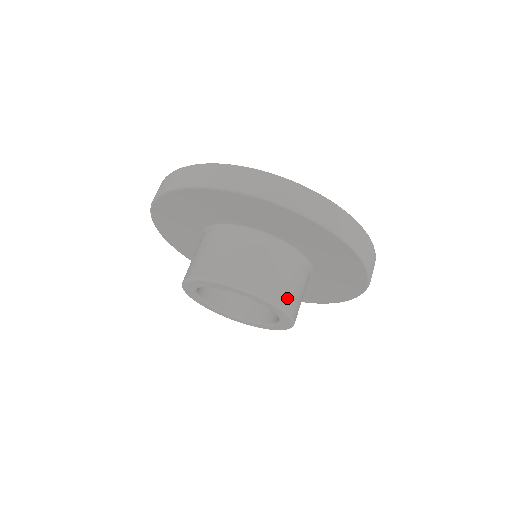
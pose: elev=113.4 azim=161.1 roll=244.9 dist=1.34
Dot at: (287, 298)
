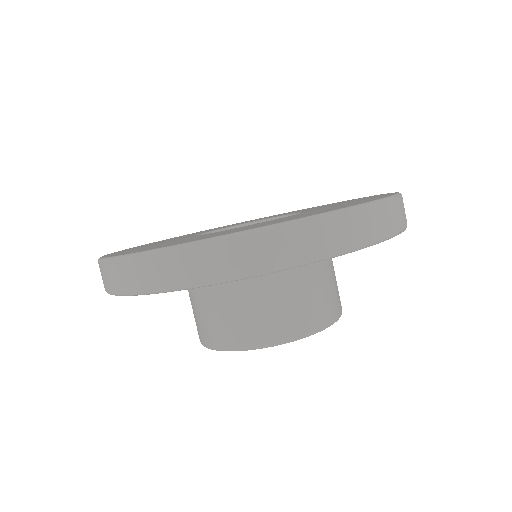
Dot at: (319, 314)
